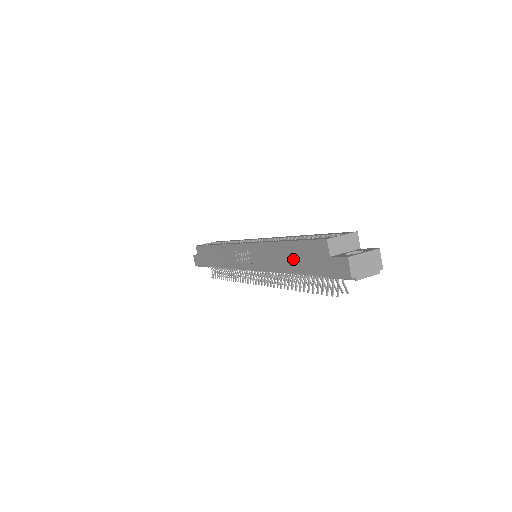
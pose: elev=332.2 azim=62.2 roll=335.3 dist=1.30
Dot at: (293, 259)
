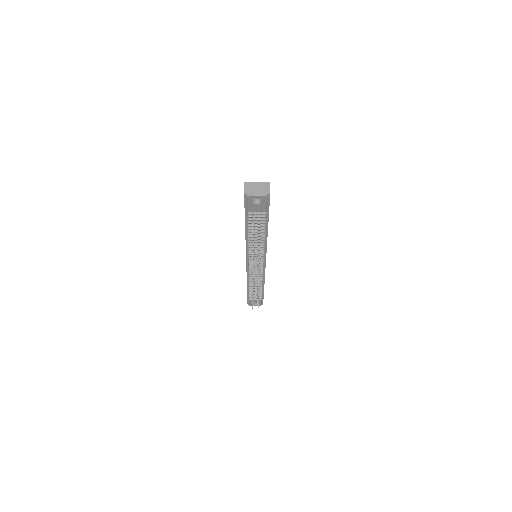
Dot at: occluded
